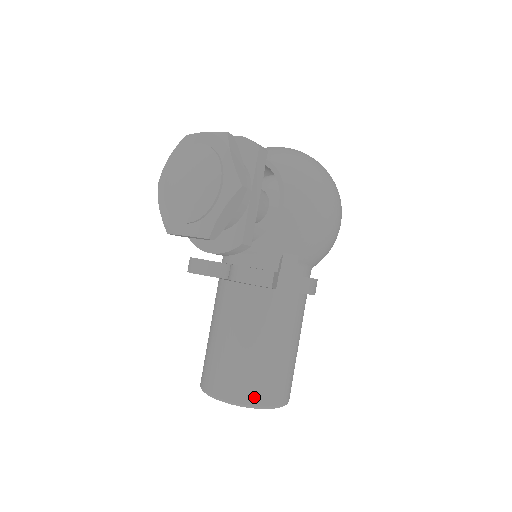
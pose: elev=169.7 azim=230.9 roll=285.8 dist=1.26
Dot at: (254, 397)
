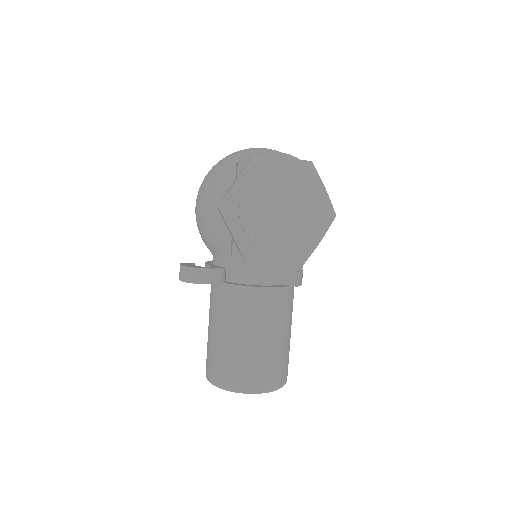
Dot at: (282, 379)
